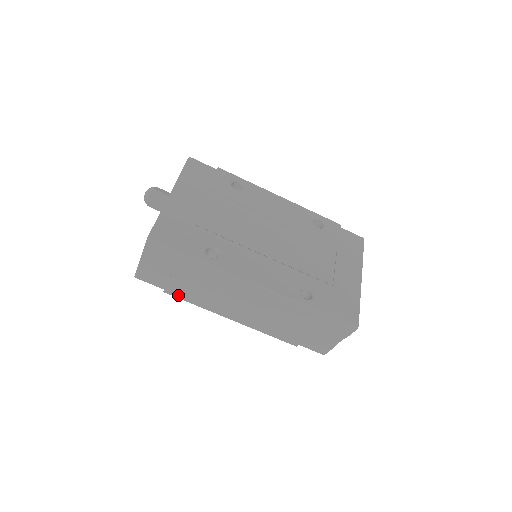
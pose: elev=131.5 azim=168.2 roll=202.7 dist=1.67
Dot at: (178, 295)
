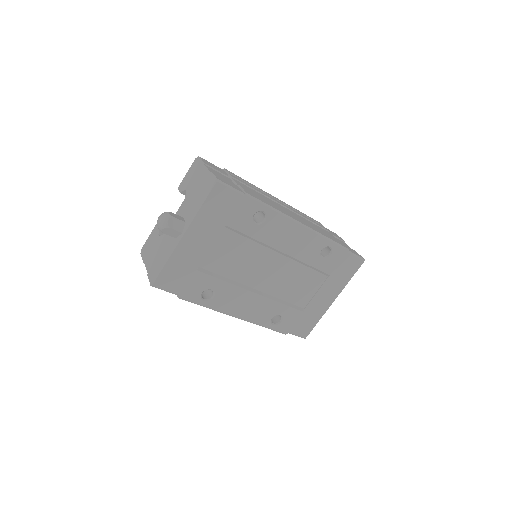
Dot at: occluded
